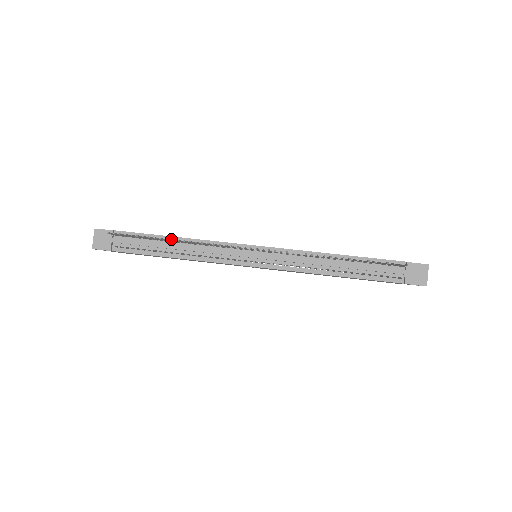
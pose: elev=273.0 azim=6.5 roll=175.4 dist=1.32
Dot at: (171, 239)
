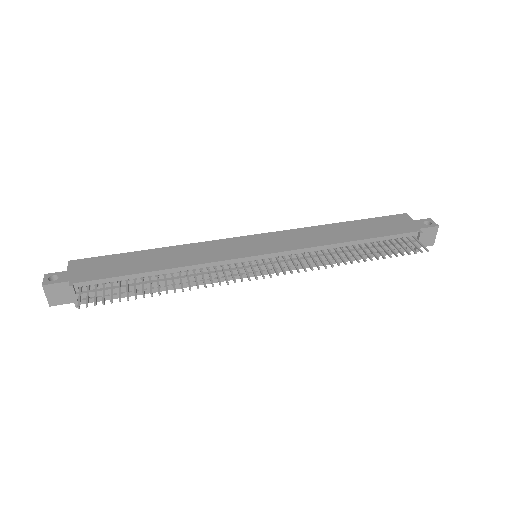
Dot at: (154, 274)
